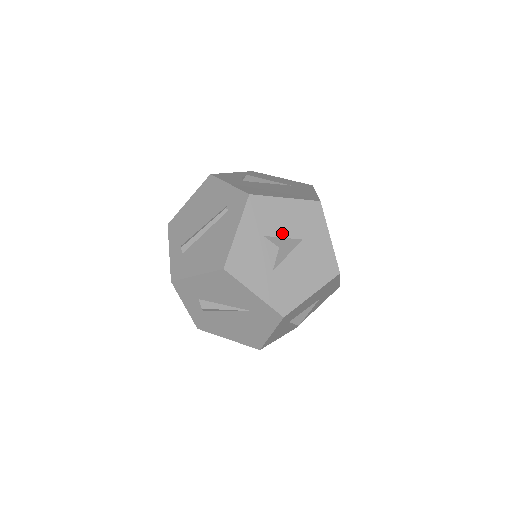
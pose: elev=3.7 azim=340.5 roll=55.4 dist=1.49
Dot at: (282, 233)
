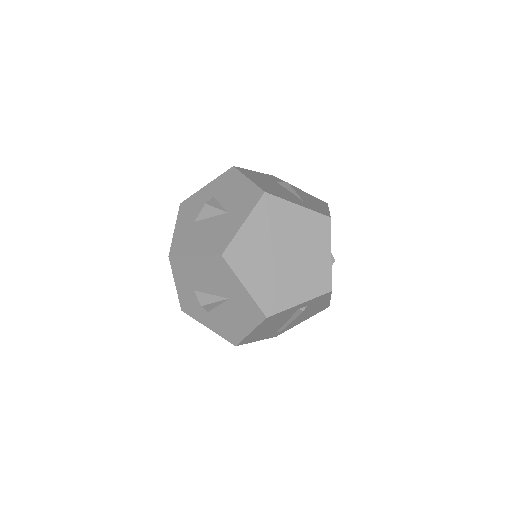
Dot at: (223, 201)
